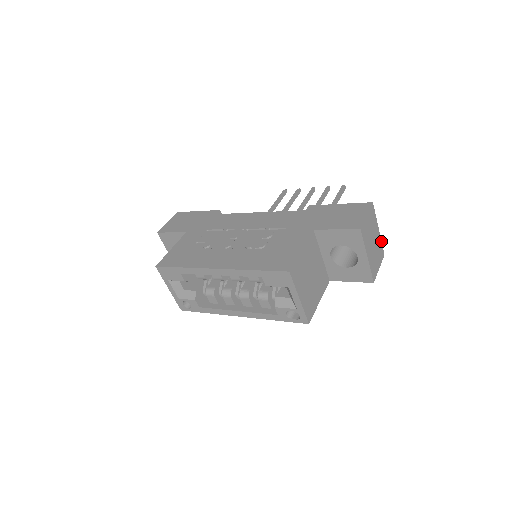
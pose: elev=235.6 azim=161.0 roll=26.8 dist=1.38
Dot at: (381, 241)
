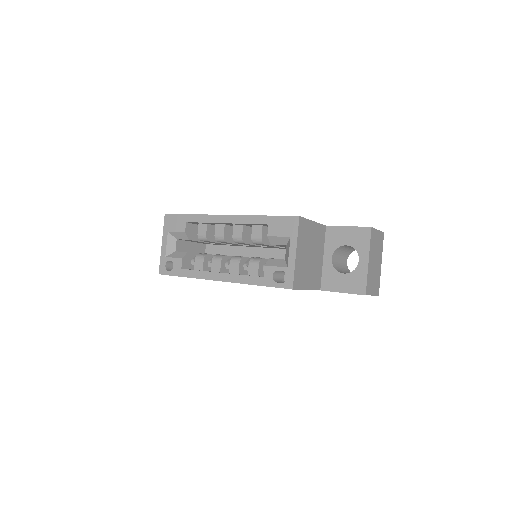
Dot at: occluded
